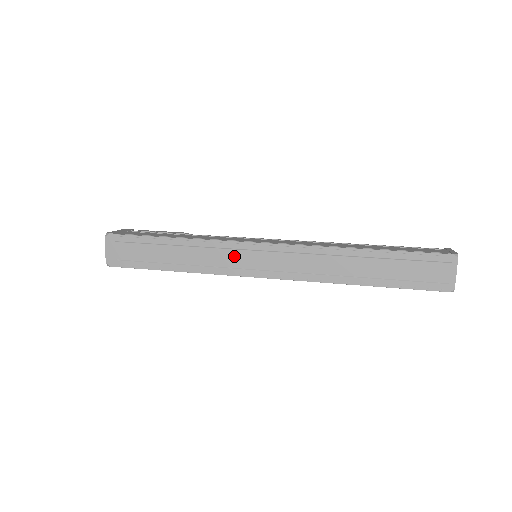
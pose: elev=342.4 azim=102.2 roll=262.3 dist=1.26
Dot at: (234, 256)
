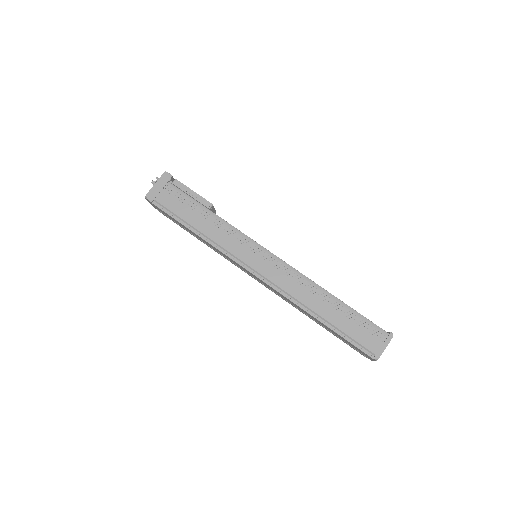
Dot at: (234, 262)
